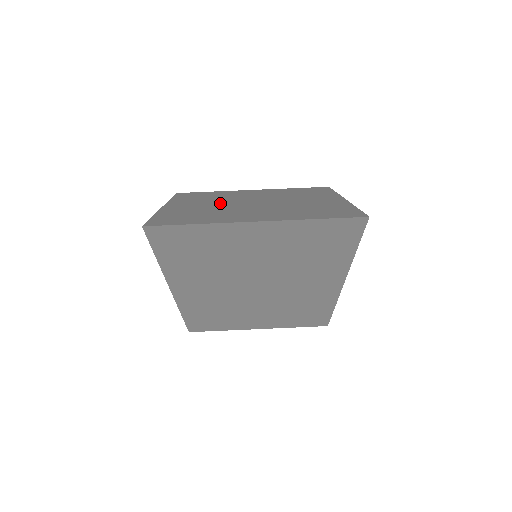
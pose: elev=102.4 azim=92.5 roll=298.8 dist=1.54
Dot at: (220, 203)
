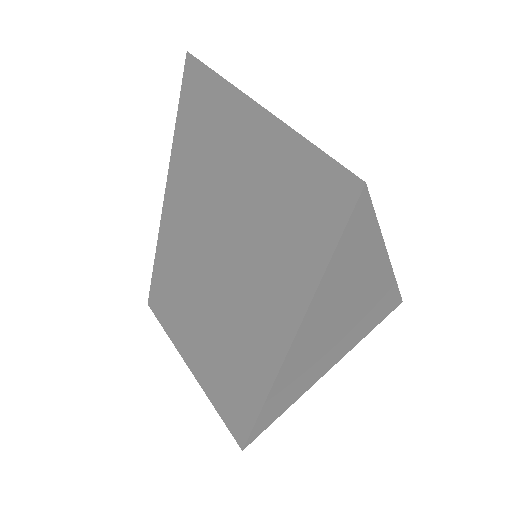
Dot at: occluded
